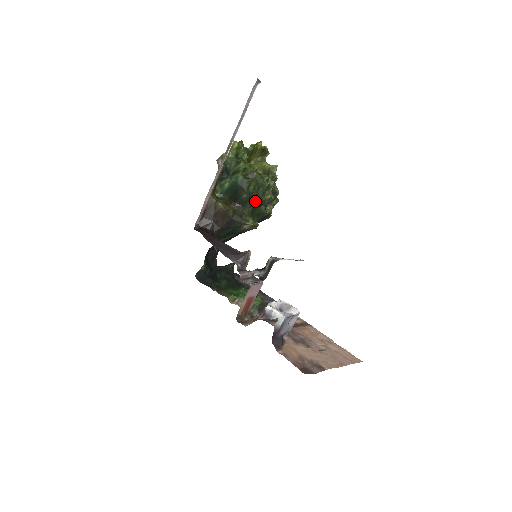
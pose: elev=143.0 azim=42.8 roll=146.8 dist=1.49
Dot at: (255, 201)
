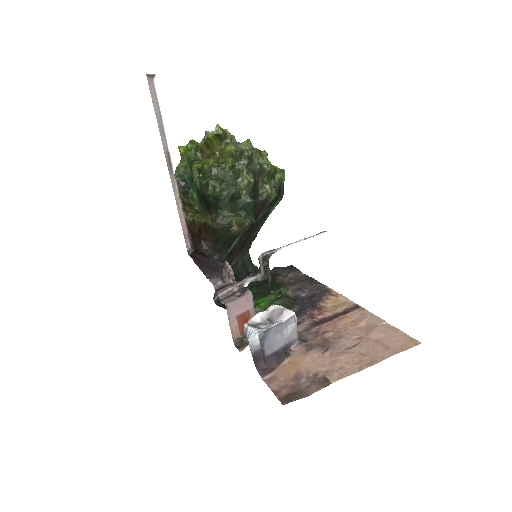
Dot at: (224, 199)
